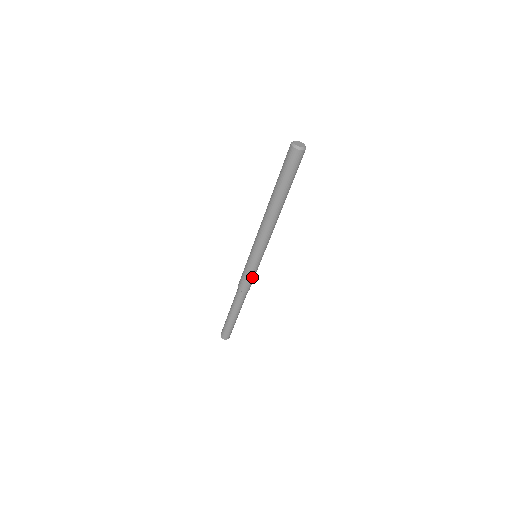
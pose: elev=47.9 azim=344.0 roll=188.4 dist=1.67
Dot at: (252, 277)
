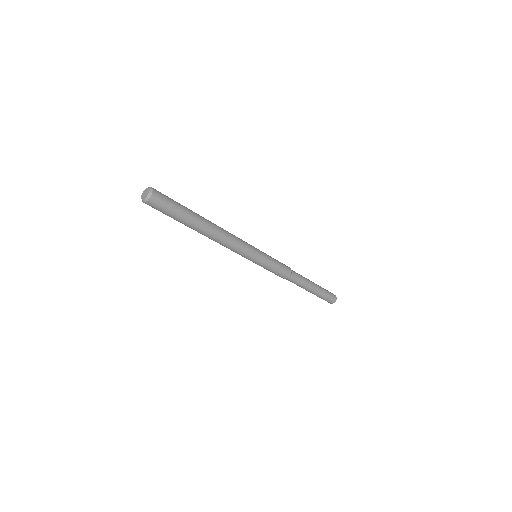
Dot at: (276, 267)
